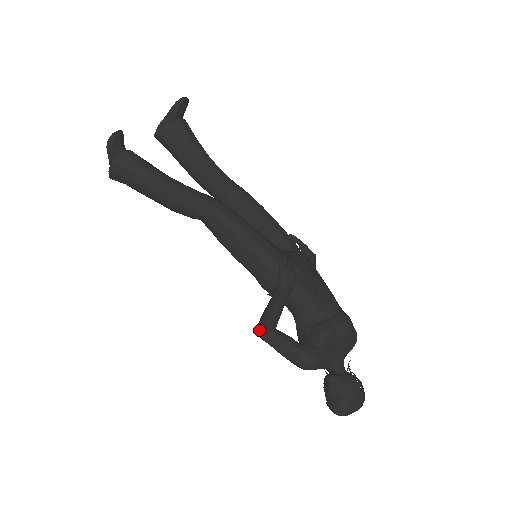
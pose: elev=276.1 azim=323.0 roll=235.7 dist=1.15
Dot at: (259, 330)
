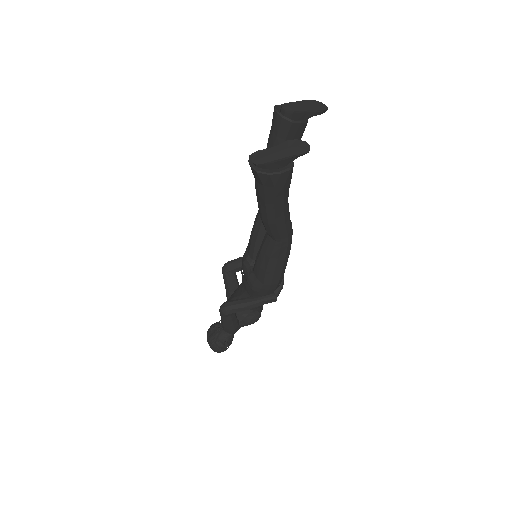
Dot at: (230, 311)
